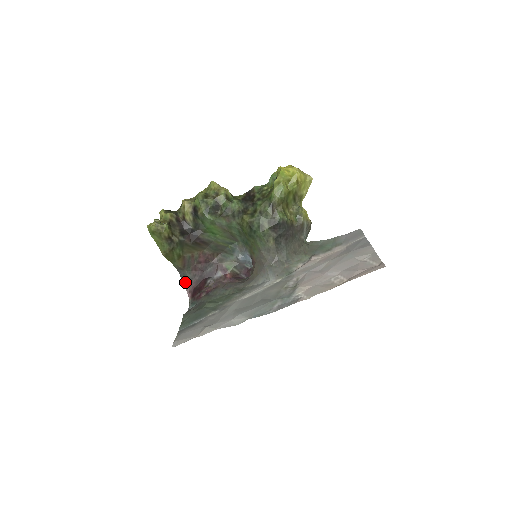
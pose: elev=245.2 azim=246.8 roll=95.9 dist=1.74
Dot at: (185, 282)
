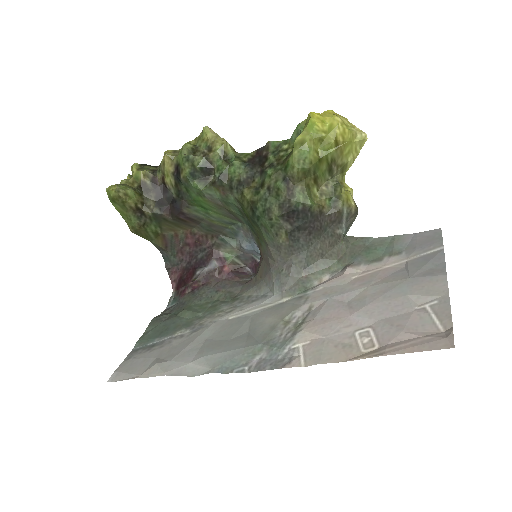
Dot at: (169, 267)
